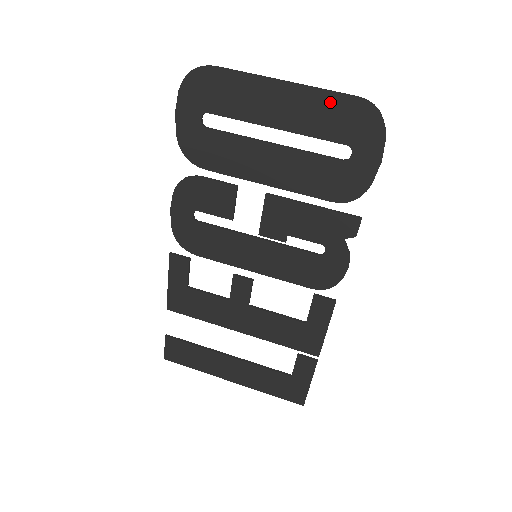
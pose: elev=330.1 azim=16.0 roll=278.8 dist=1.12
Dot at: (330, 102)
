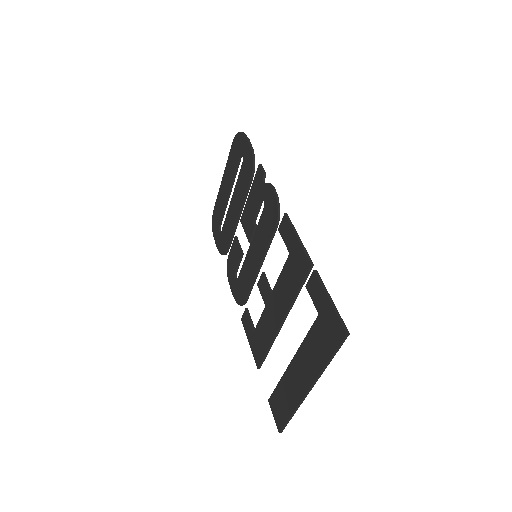
Dot at: (230, 158)
